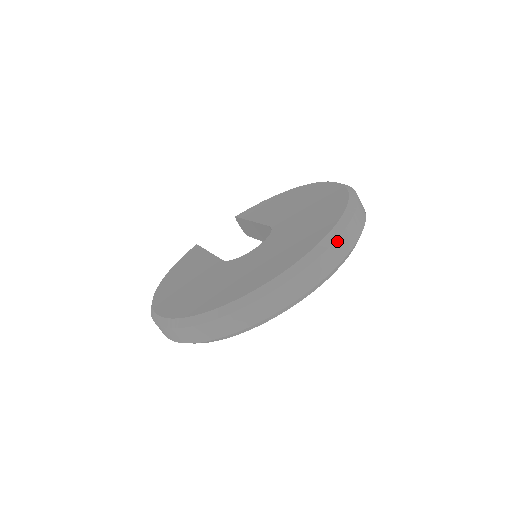
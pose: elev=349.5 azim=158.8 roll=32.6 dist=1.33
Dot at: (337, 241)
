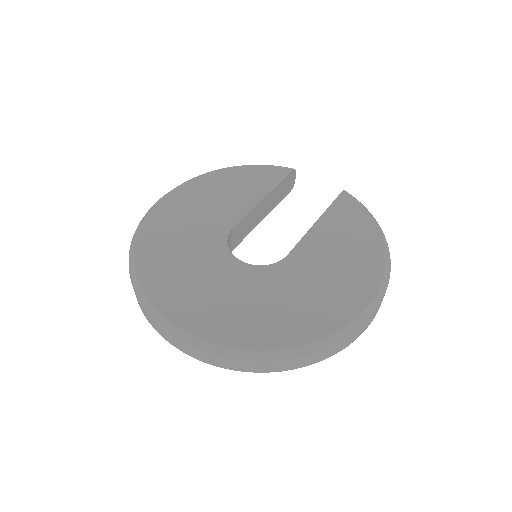
Dot at: (221, 358)
